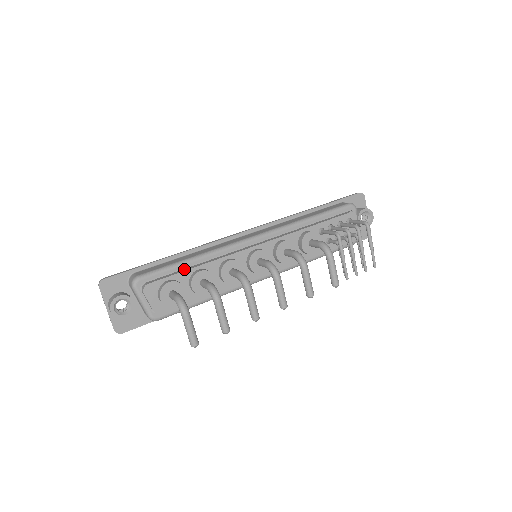
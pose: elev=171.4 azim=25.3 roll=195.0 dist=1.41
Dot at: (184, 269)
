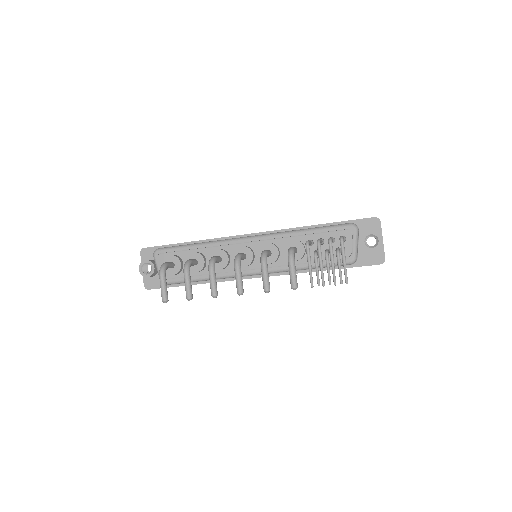
Dot at: (188, 250)
